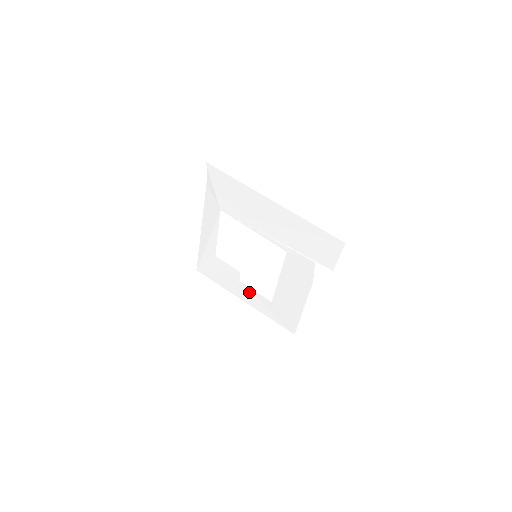
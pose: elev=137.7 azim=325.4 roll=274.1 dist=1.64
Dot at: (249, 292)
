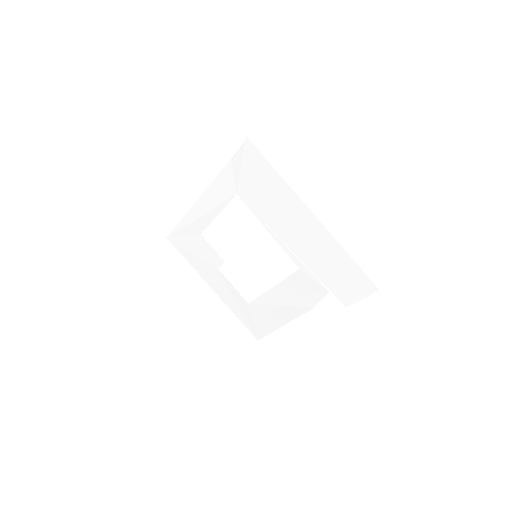
Dot at: (225, 284)
